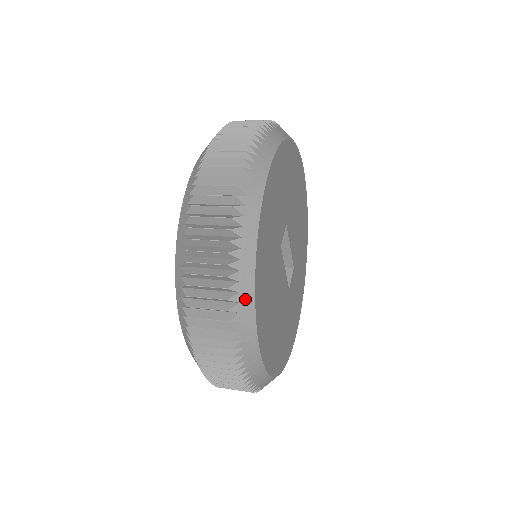
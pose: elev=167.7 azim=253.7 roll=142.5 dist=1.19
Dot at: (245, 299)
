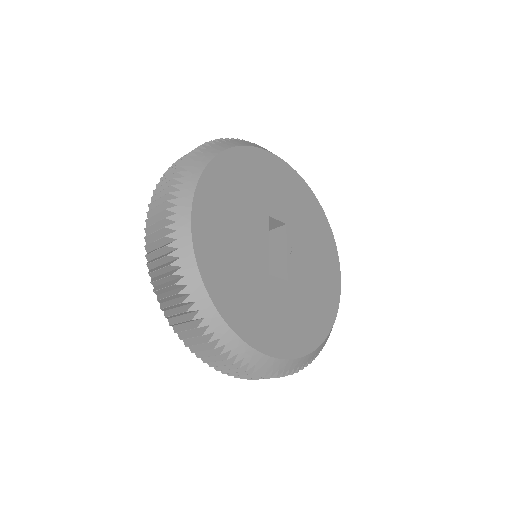
Dot at: (204, 157)
